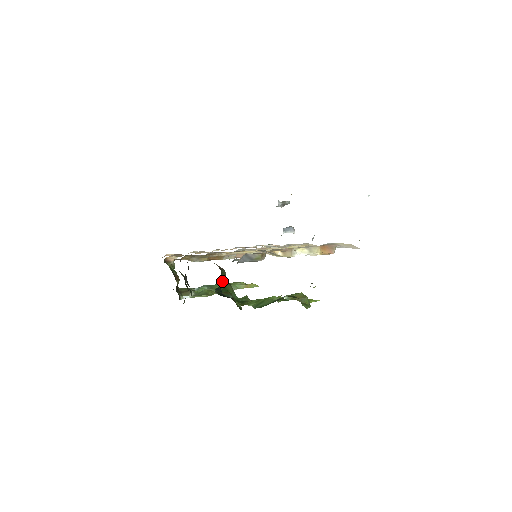
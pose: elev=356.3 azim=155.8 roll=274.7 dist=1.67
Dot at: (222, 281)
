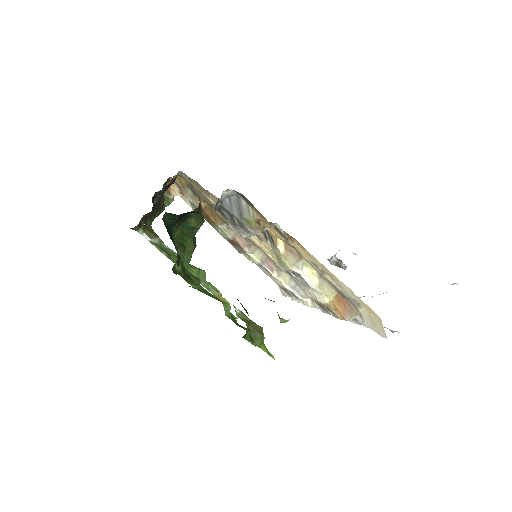
Dot at: (188, 226)
